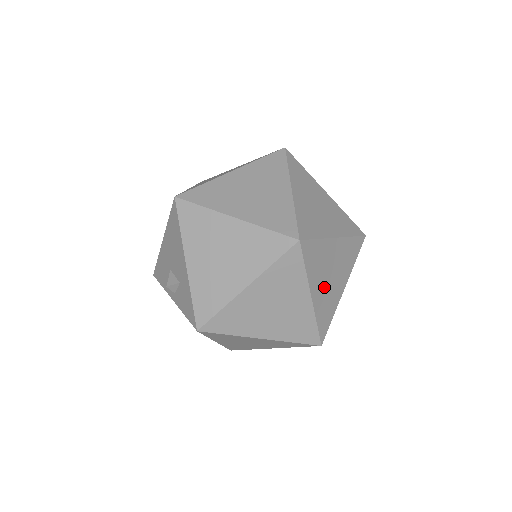
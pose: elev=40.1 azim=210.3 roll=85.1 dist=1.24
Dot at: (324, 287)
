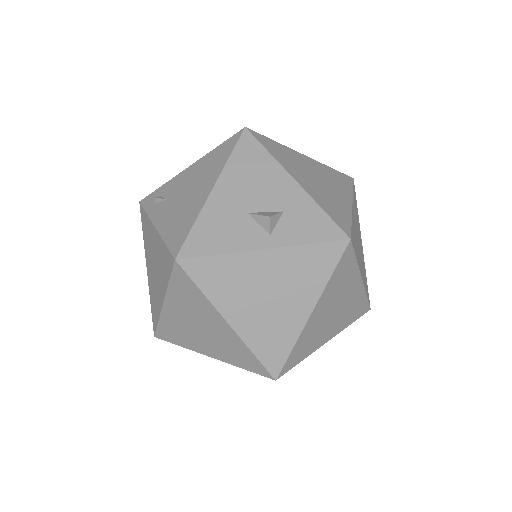
Dot at: occluded
